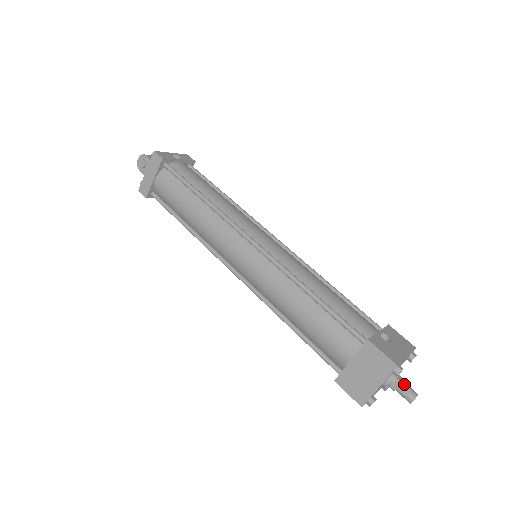
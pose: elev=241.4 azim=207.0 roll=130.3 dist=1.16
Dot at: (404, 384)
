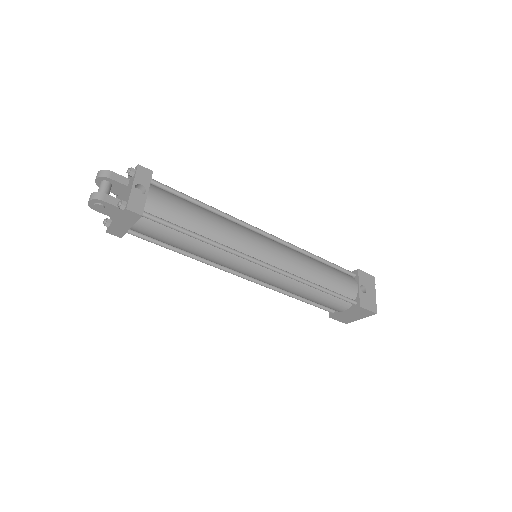
Dot at: occluded
